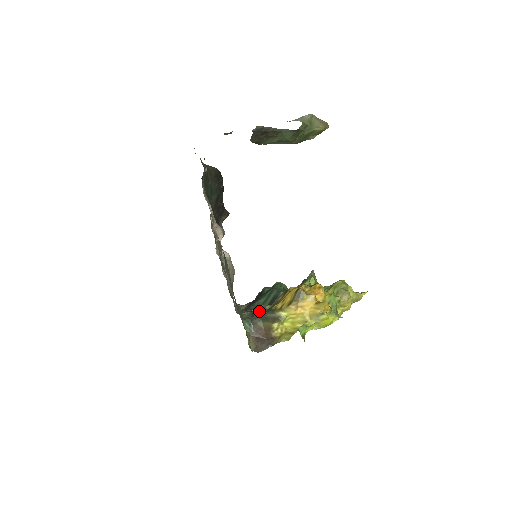
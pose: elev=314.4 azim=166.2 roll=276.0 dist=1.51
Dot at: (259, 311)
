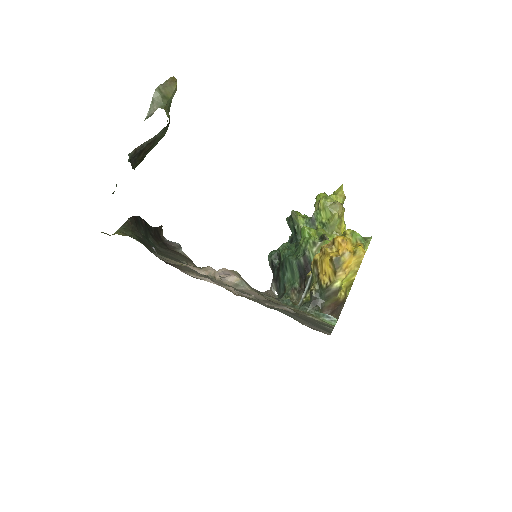
Dot at: (316, 297)
